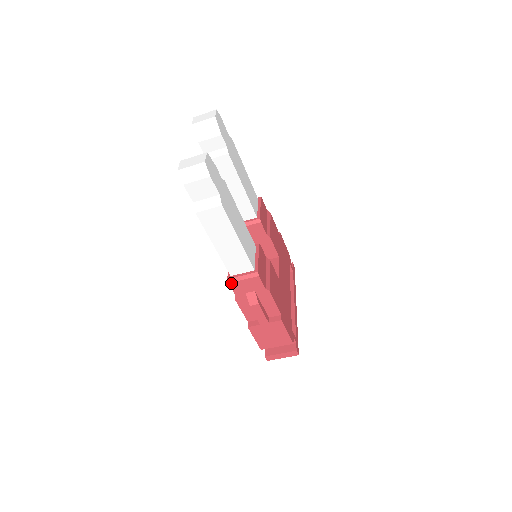
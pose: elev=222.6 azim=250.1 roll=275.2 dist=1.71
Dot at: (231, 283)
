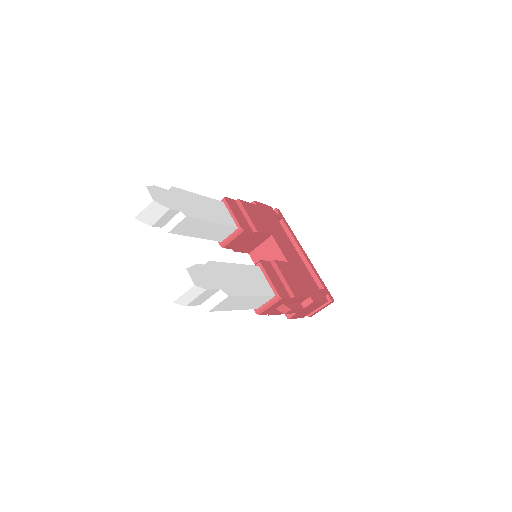
Dot at: (261, 314)
